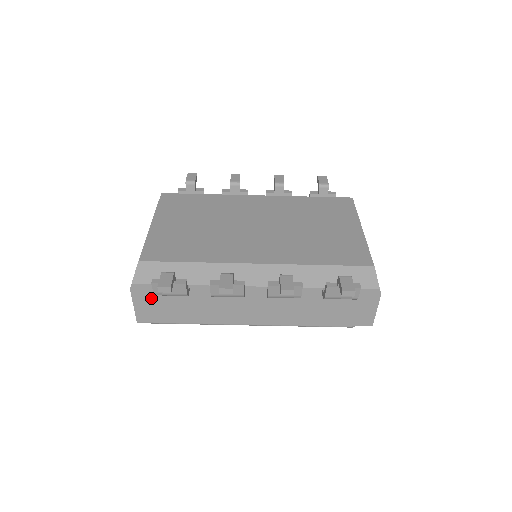
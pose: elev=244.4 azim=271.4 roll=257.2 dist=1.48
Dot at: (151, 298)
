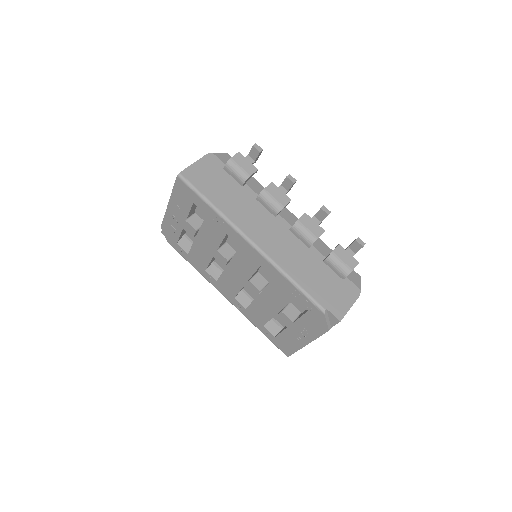
Dot at: (212, 169)
